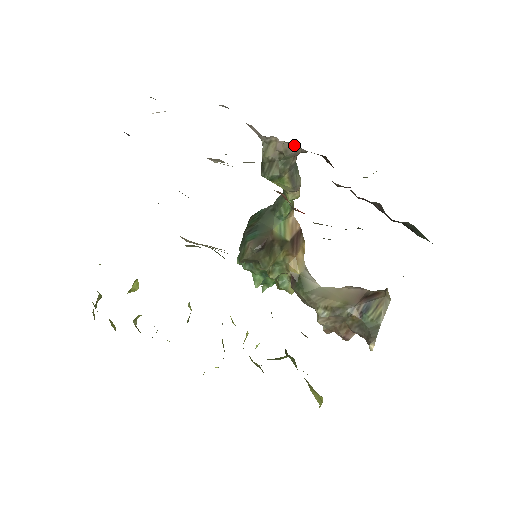
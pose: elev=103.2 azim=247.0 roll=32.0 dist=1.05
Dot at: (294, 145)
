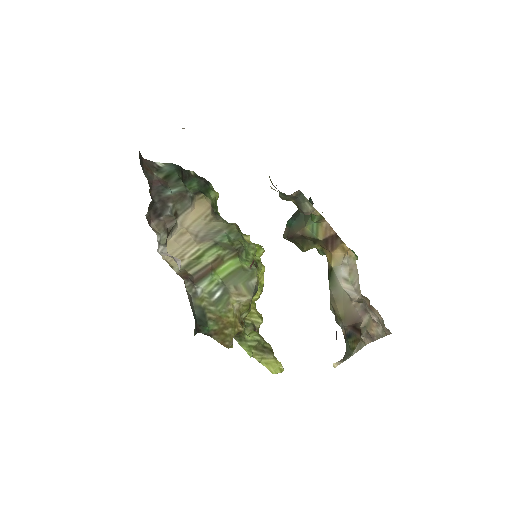
Dot at: occluded
